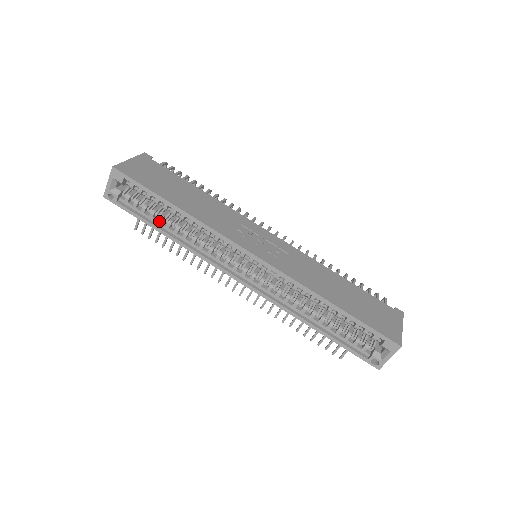
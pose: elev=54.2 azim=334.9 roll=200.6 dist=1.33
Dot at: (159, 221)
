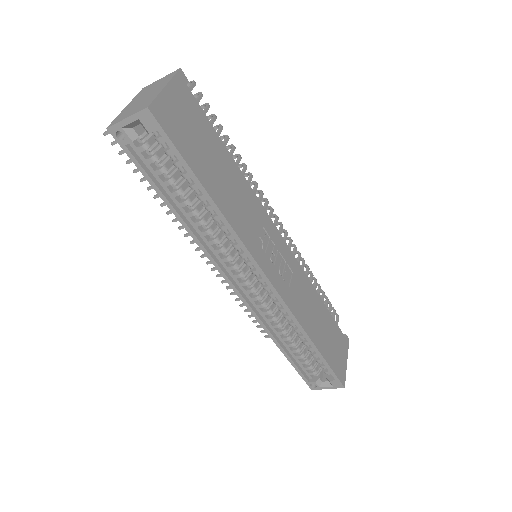
Dot at: (174, 194)
